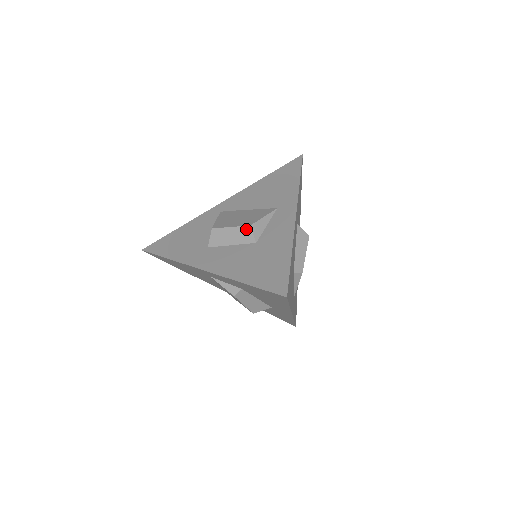
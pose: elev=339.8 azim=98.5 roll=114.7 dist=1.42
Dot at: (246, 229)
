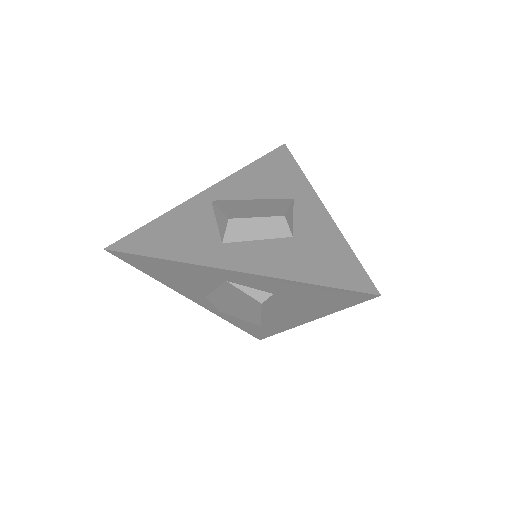
Dot at: (279, 220)
